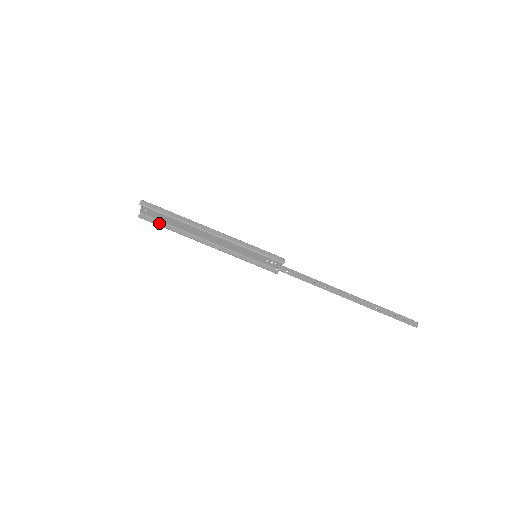
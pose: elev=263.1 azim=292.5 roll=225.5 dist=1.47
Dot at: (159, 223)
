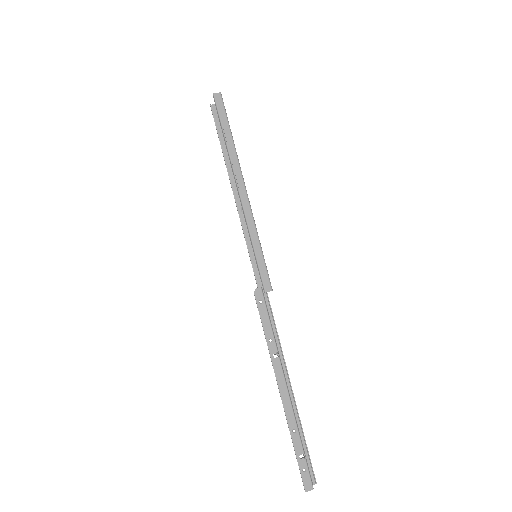
Dot at: (221, 131)
